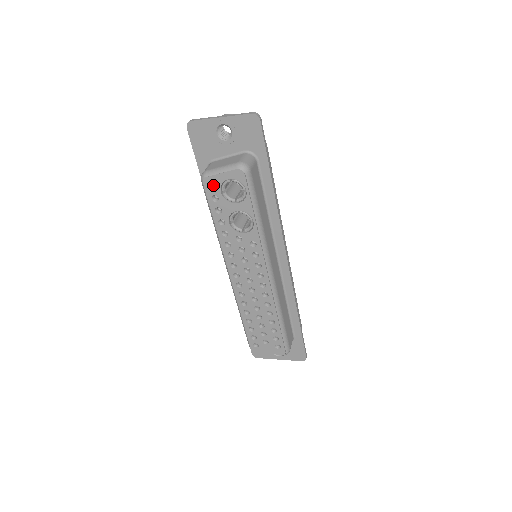
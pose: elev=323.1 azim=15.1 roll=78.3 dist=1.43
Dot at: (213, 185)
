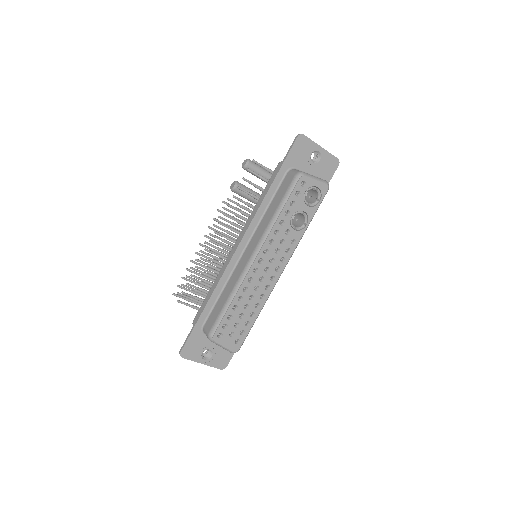
Dot at: occluded
